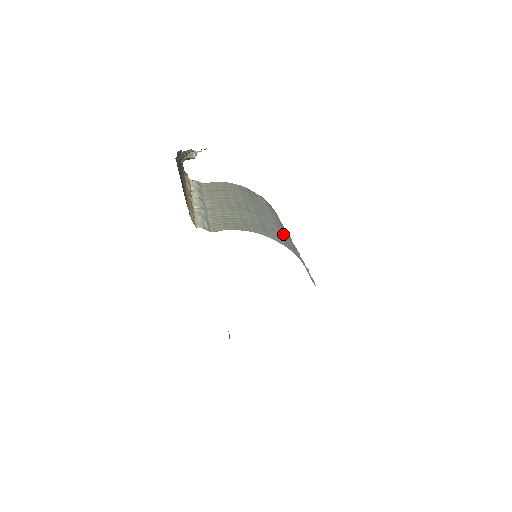
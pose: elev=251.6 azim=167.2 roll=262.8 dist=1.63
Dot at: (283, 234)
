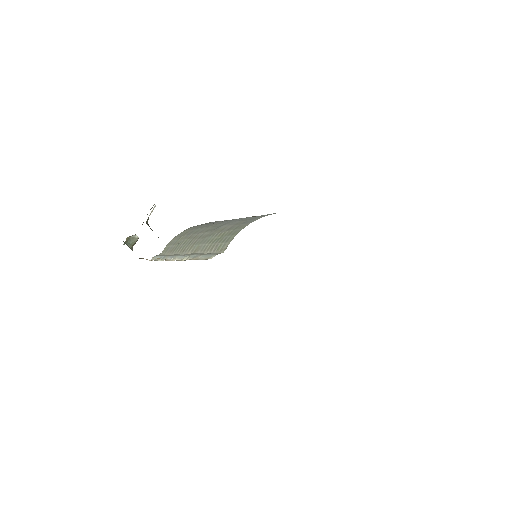
Dot at: occluded
